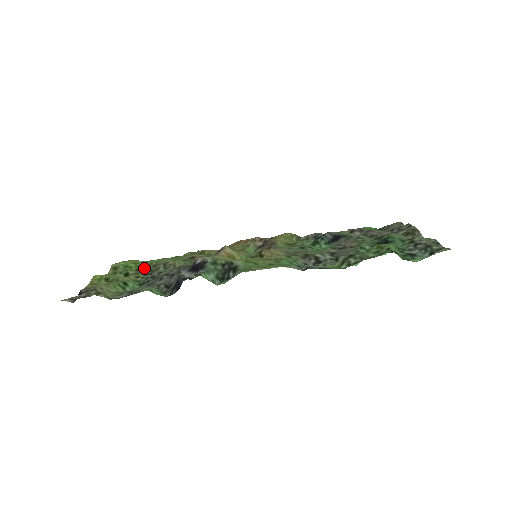
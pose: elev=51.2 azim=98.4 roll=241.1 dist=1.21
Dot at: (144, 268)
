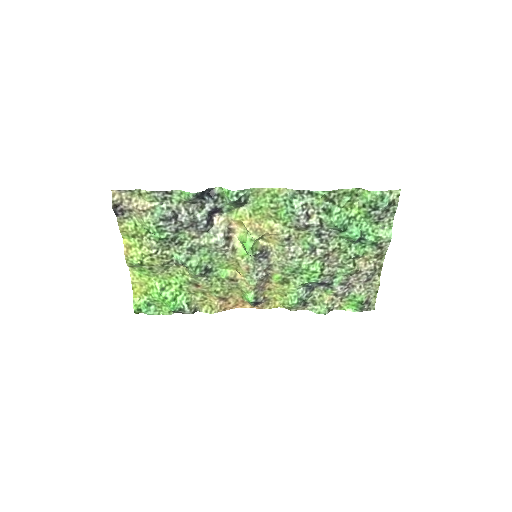
Dot at: (157, 268)
